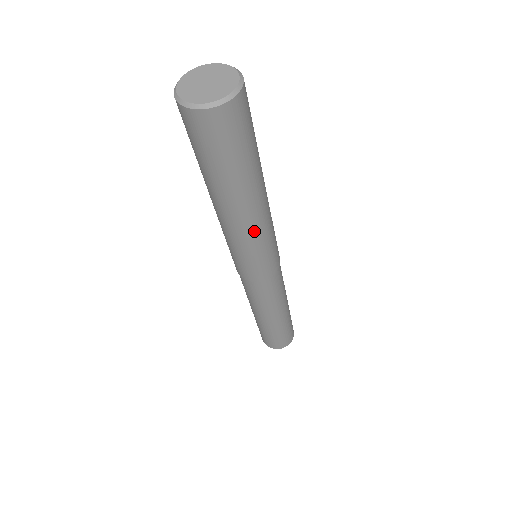
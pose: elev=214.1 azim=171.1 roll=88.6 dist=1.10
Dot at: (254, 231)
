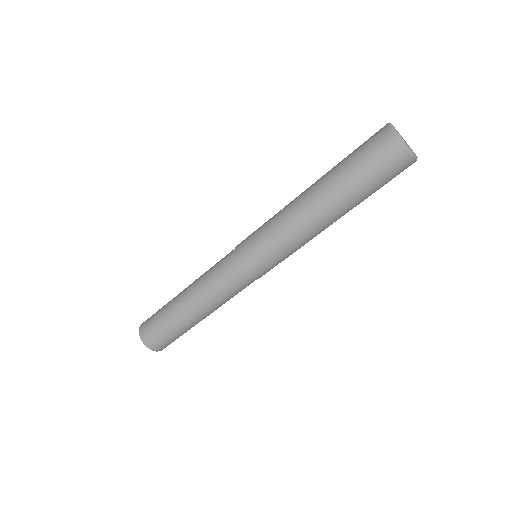
Dot at: (296, 225)
